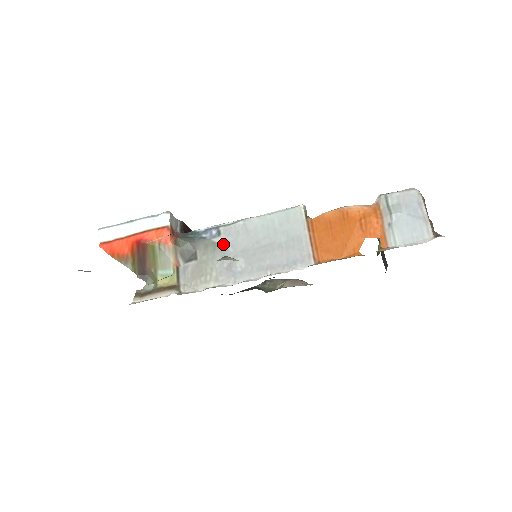
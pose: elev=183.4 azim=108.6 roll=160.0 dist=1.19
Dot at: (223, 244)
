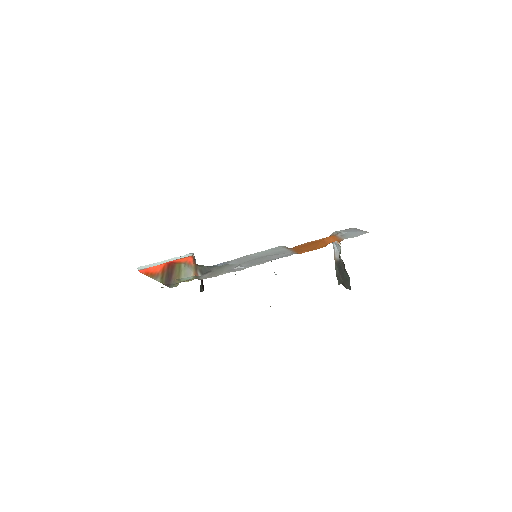
Dot at: (231, 264)
